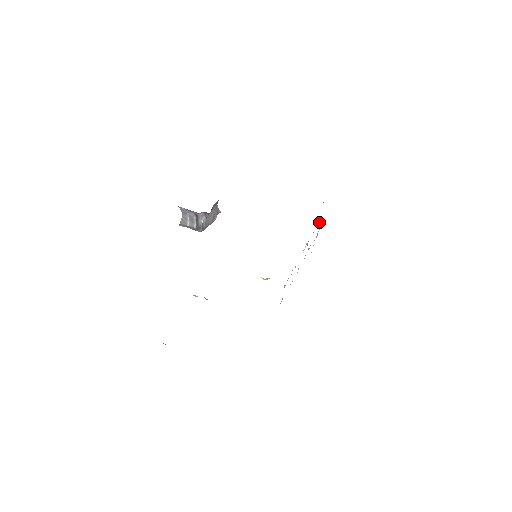
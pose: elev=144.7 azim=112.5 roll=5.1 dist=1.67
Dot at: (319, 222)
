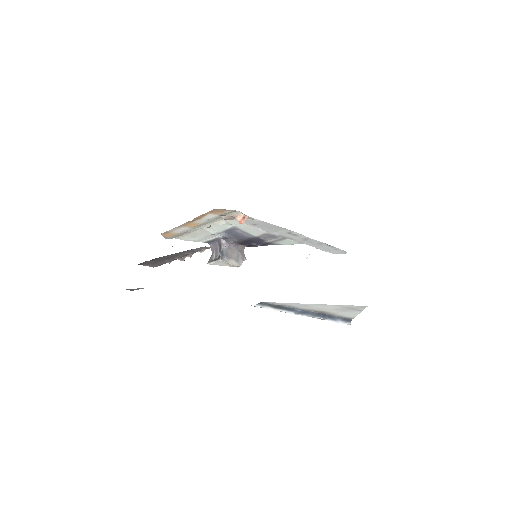
Dot at: occluded
